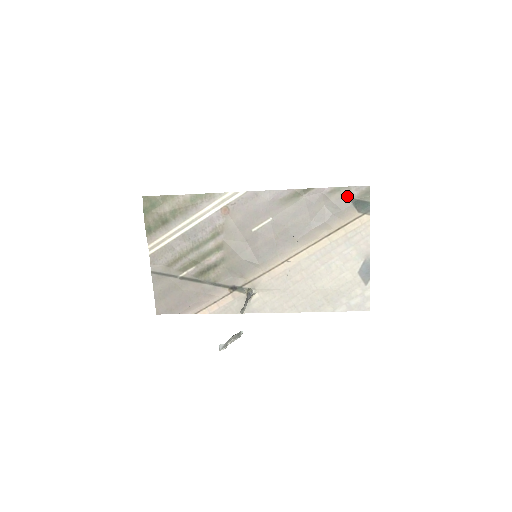
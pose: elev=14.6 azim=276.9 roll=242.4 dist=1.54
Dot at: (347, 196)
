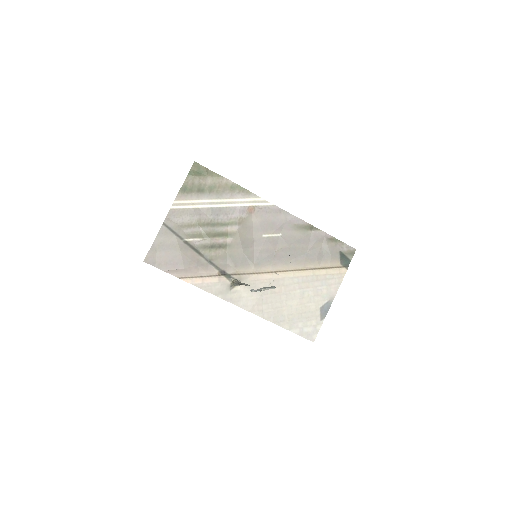
Dot at: (339, 248)
